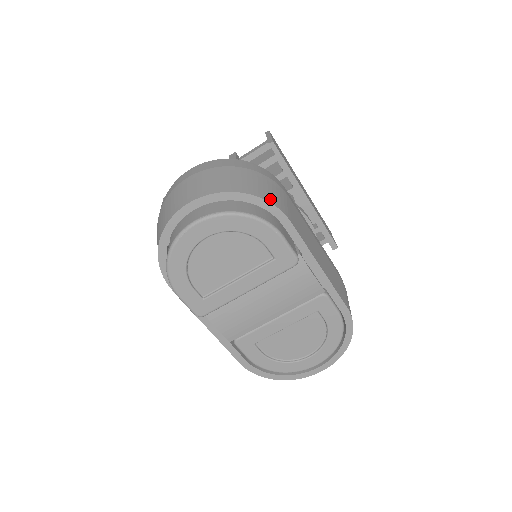
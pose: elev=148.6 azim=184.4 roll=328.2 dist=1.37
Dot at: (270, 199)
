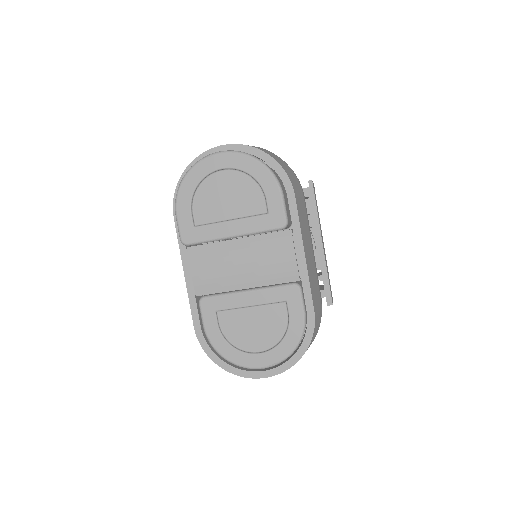
Dot at: (286, 171)
